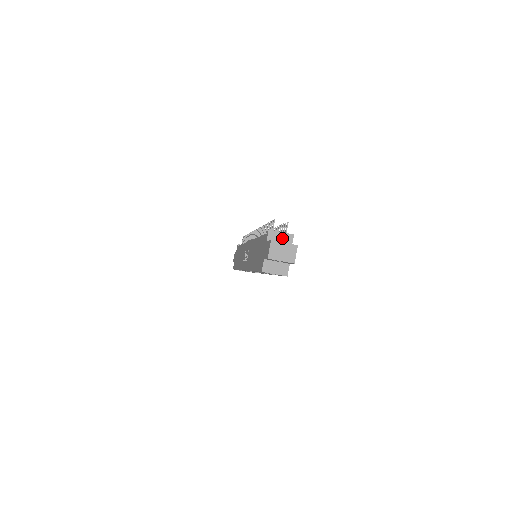
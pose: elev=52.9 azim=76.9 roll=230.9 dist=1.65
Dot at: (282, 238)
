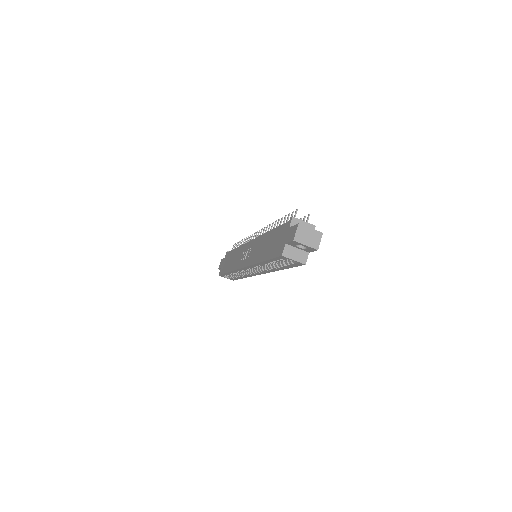
Dot at: occluded
